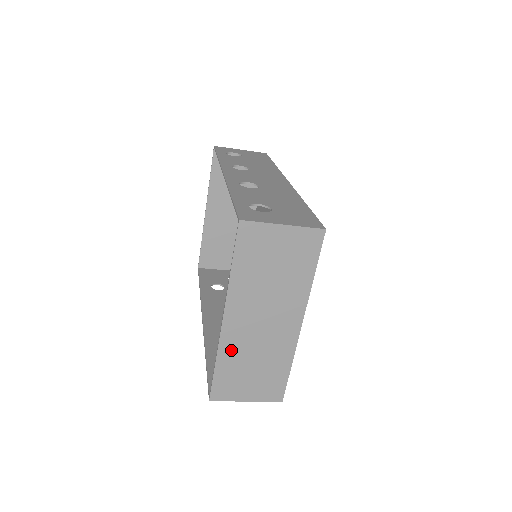
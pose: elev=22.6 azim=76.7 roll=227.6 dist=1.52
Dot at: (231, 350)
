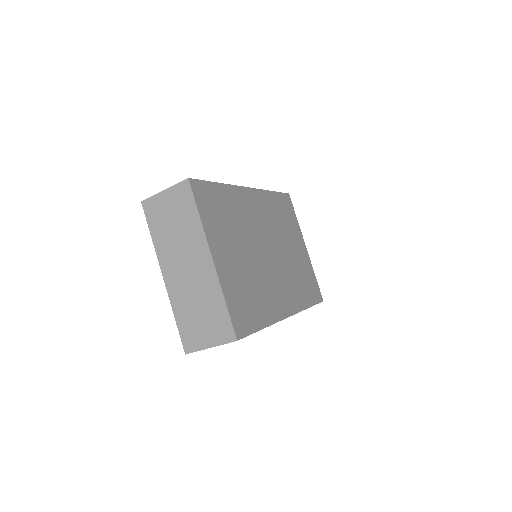
Dot at: (179, 301)
